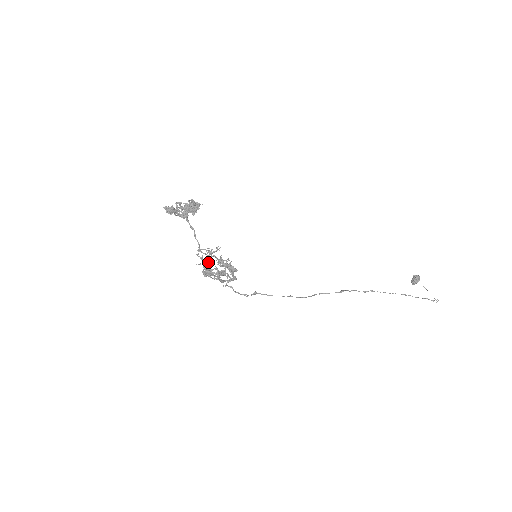
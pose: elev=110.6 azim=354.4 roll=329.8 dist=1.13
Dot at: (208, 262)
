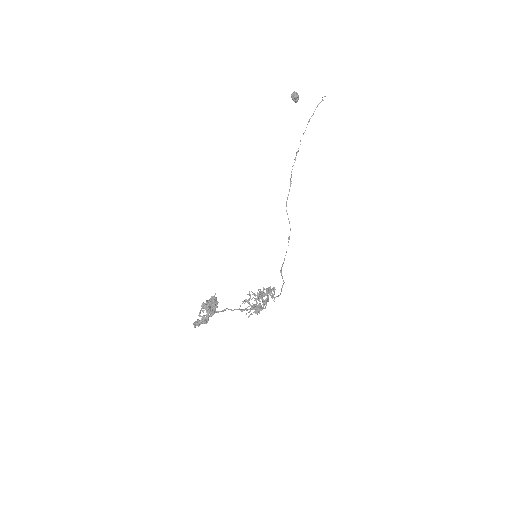
Dot at: (252, 306)
